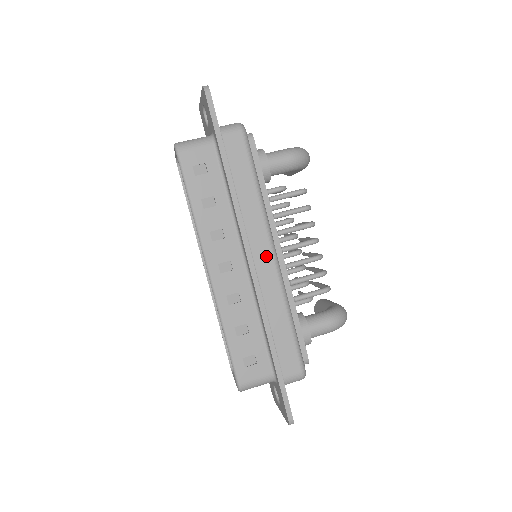
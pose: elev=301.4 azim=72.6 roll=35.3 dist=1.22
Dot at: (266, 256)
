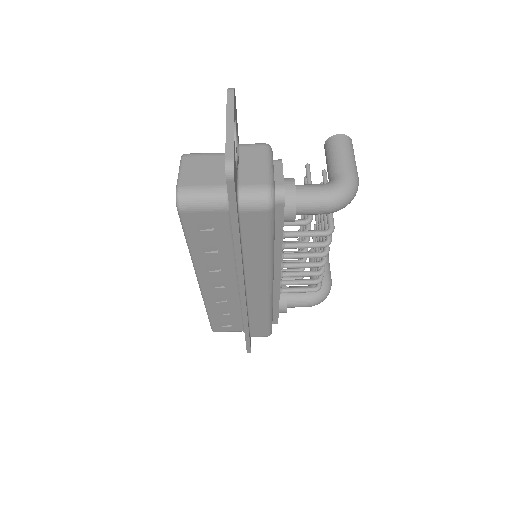
Dot at: (261, 289)
